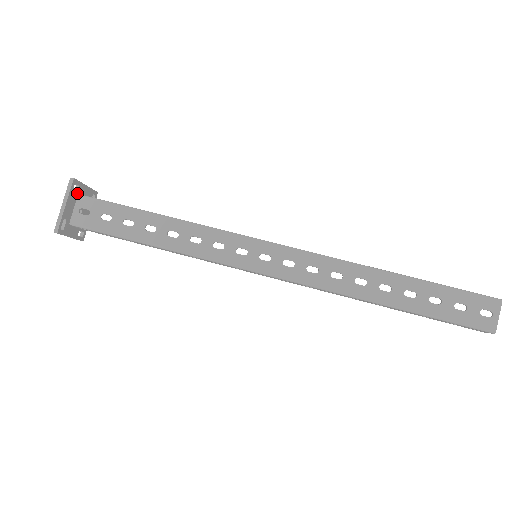
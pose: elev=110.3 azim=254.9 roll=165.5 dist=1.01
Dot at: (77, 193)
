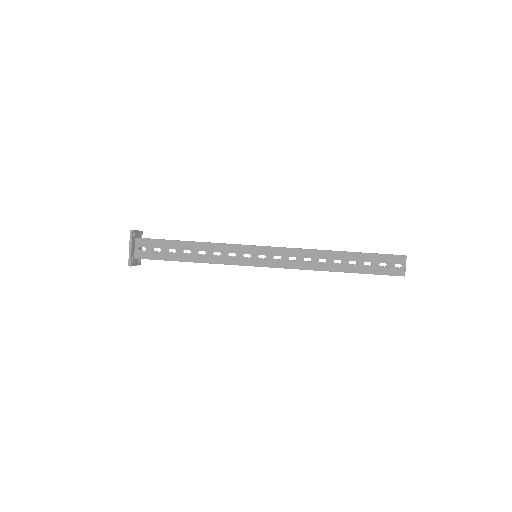
Dot at: (135, 238)
